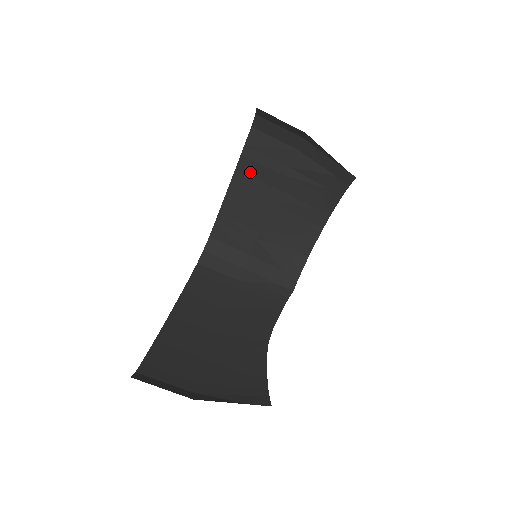
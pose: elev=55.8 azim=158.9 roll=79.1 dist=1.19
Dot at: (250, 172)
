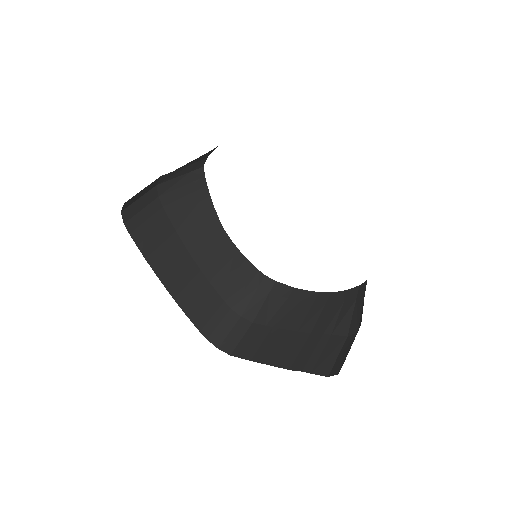
Dot at: occluded
